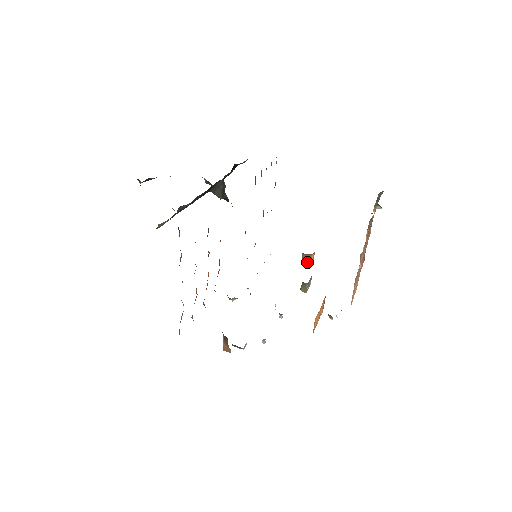
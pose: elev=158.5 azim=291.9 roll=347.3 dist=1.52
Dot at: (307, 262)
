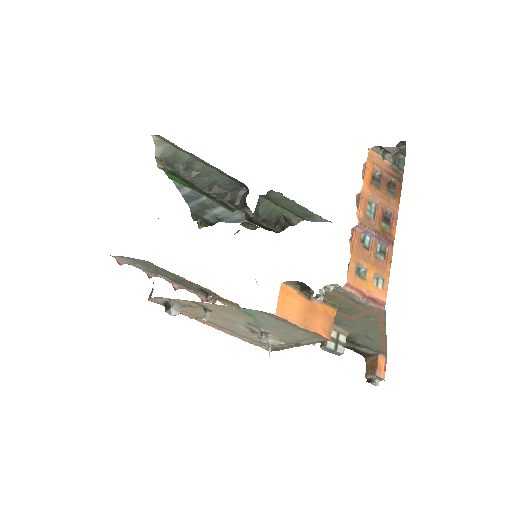
Dot at: (371, 374)
